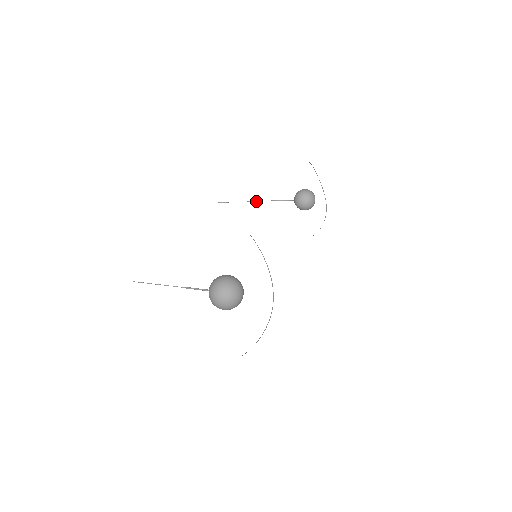
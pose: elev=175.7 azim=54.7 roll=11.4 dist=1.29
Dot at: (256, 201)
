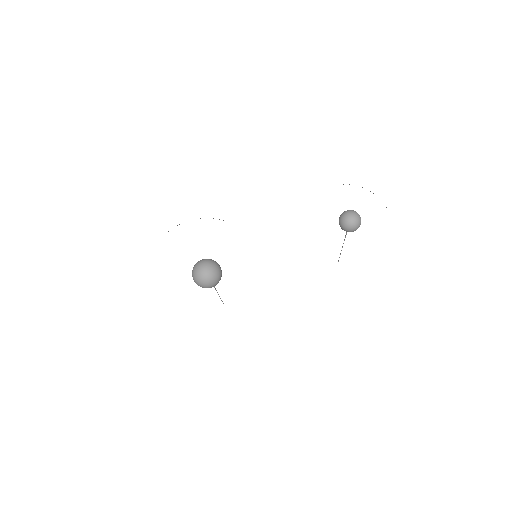
Dot at: occluded
